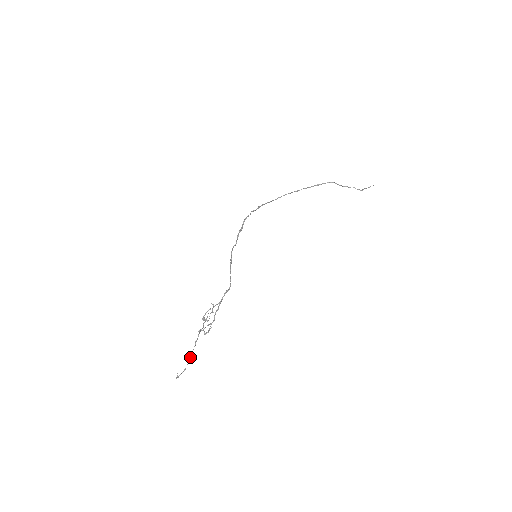
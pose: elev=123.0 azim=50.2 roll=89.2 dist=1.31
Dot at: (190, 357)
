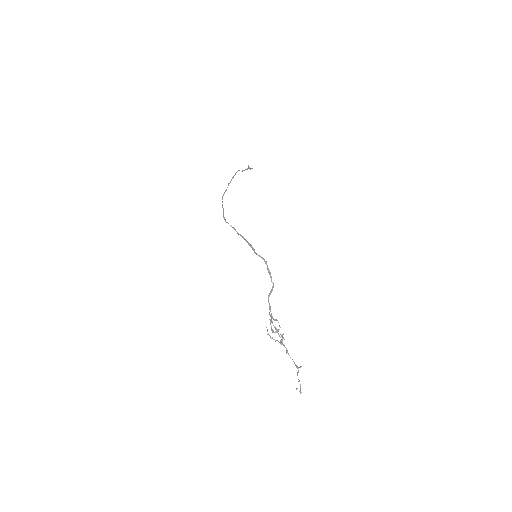
Dot at: (296, 367)
